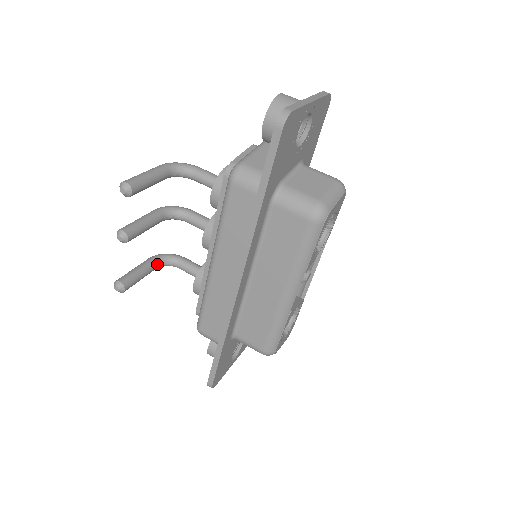
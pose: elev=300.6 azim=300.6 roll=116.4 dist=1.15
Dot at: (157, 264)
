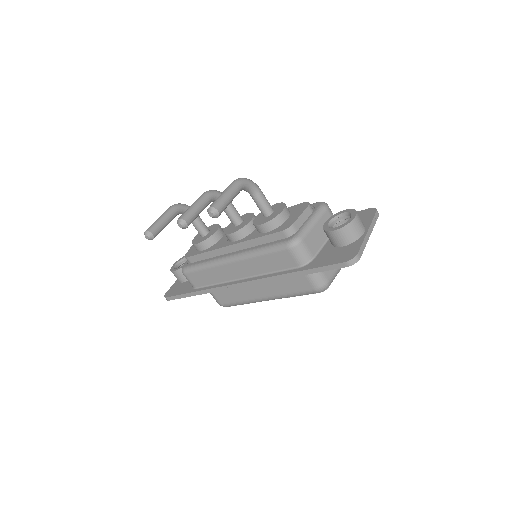
Dot at: occluded
